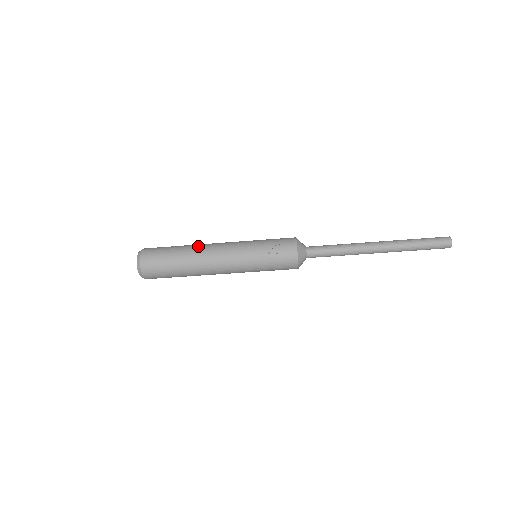
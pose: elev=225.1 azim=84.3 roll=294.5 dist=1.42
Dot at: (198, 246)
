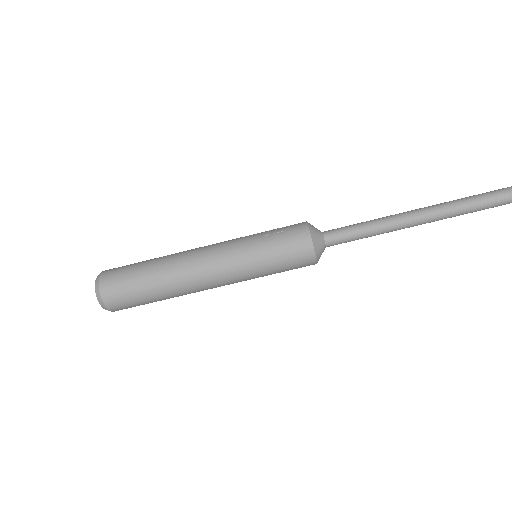
Dot at: occluded
